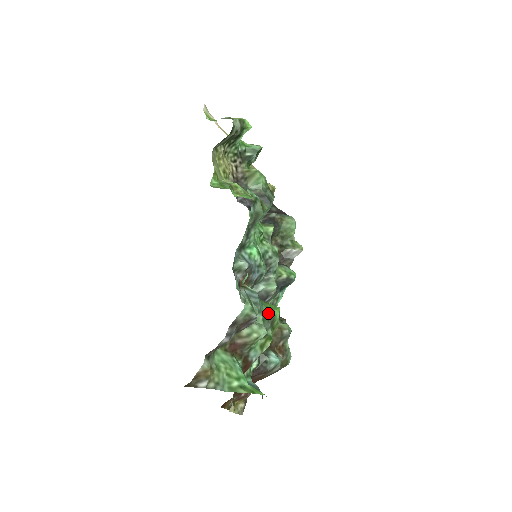
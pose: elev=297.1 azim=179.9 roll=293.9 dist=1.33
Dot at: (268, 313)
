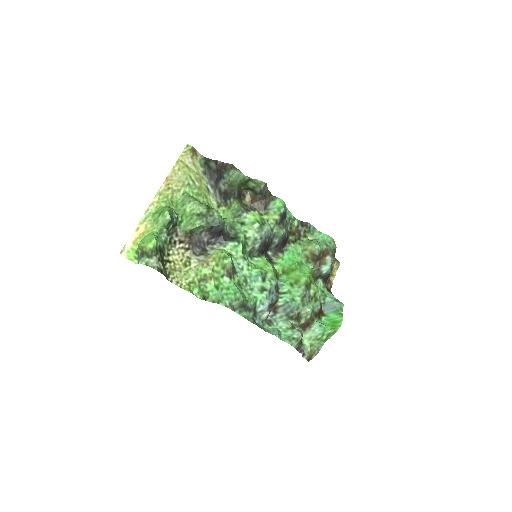
Dot at: (301, 293)
